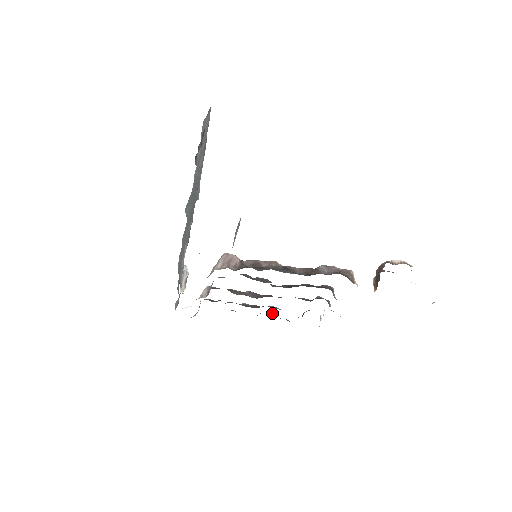
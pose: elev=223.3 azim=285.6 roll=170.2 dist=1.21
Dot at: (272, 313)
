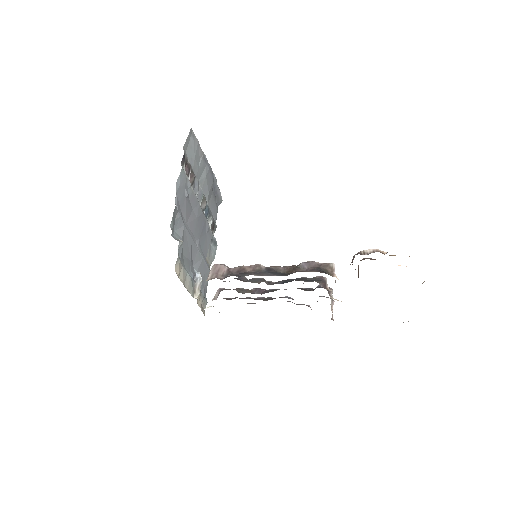
Dot at: (290, 301)
